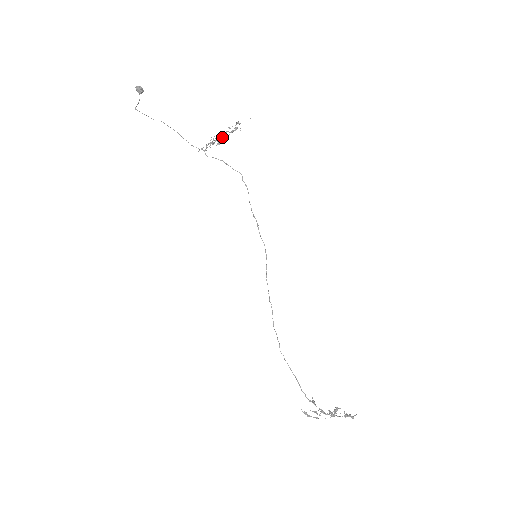
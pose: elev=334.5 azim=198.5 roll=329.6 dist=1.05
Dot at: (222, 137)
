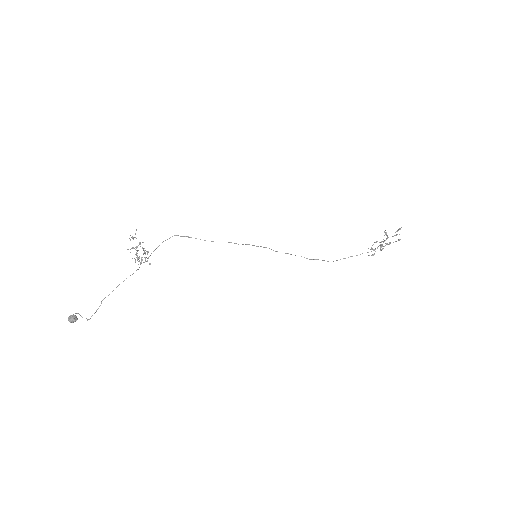
Dot at: occluded
